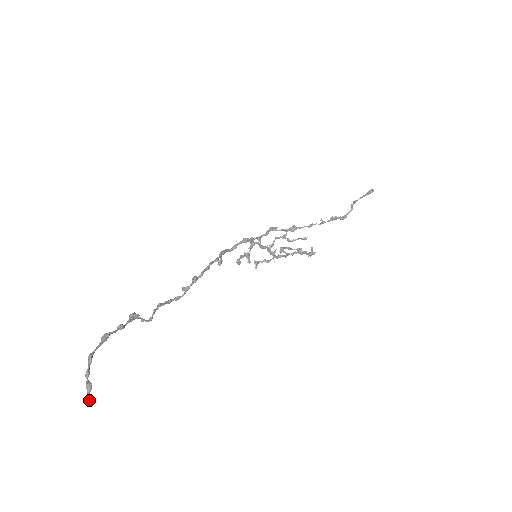
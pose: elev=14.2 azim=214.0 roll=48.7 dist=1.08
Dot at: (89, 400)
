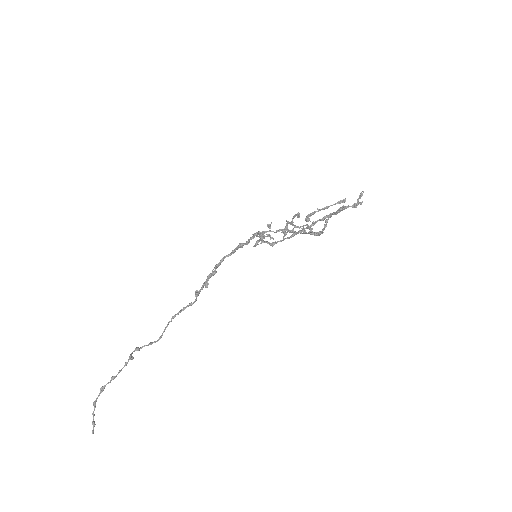
Dot at: (93, 433)
